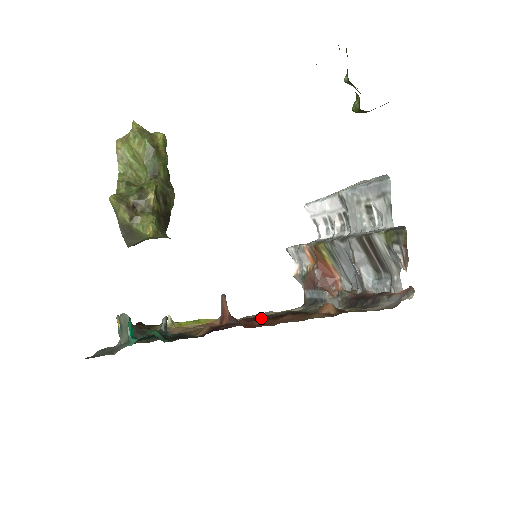
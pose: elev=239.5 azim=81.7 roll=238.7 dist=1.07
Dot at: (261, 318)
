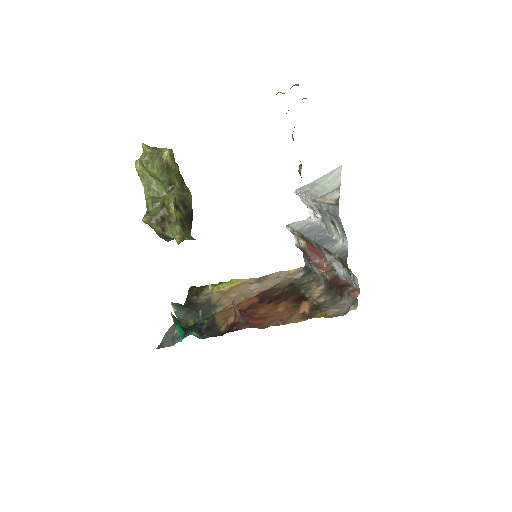
Dot at: (269, 294)
